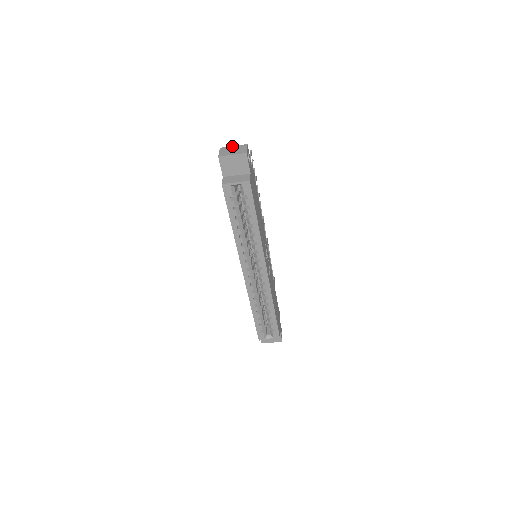
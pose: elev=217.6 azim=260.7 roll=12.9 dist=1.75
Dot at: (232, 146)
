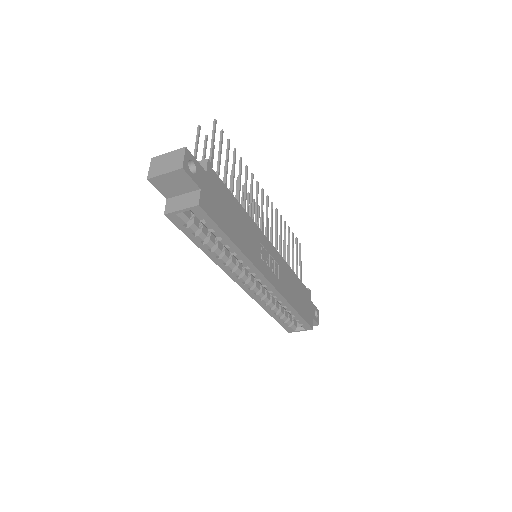
Dot at: (166, 153)
